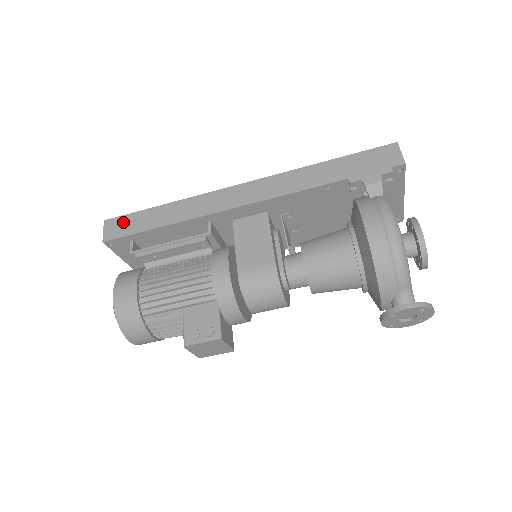
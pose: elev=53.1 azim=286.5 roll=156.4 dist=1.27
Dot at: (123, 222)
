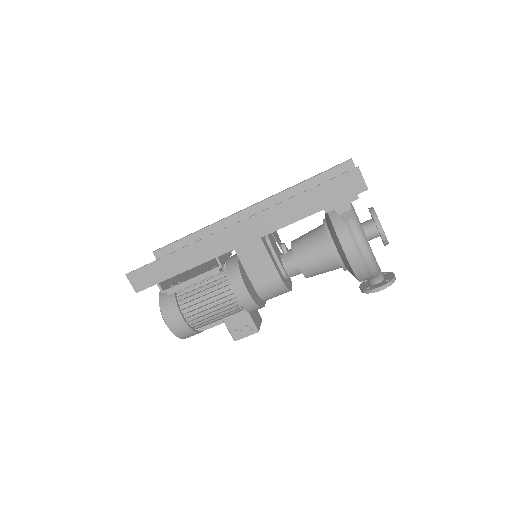
Dot at: (144, 274)
